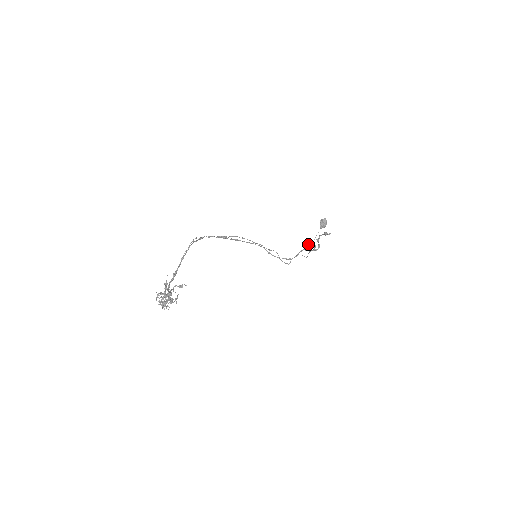
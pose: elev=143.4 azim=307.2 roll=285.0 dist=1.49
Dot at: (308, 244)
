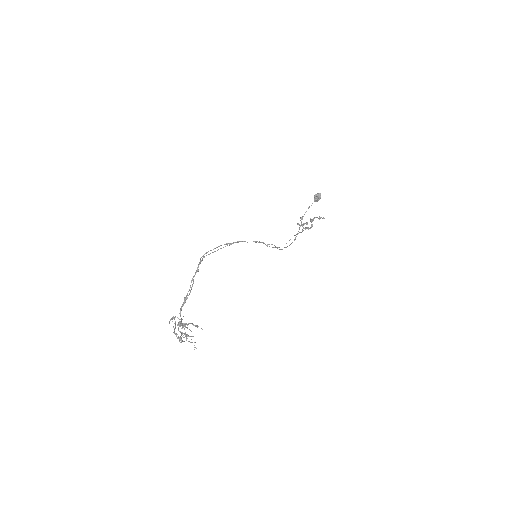
Dot at: occluded
